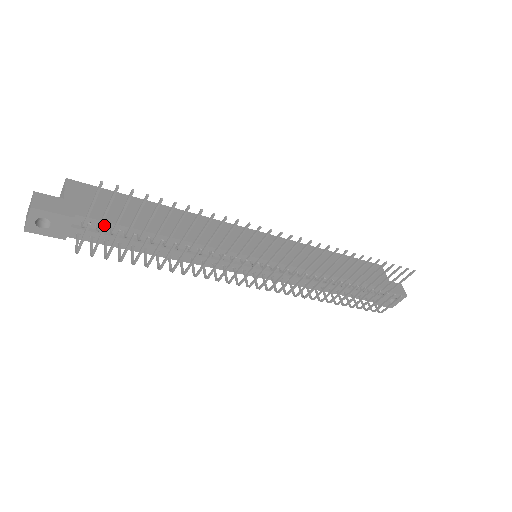
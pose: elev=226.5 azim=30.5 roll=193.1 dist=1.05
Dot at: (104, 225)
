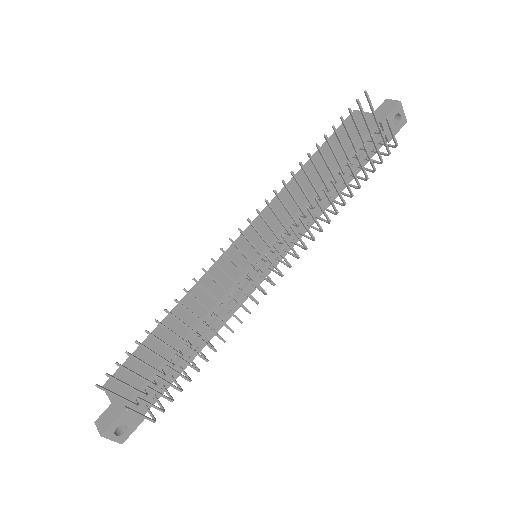
Dot at: occluded
